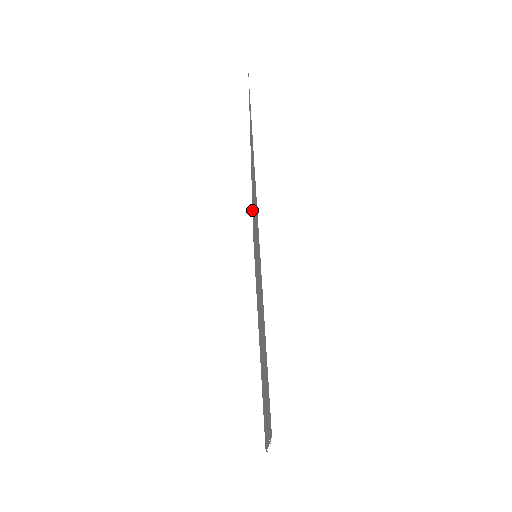
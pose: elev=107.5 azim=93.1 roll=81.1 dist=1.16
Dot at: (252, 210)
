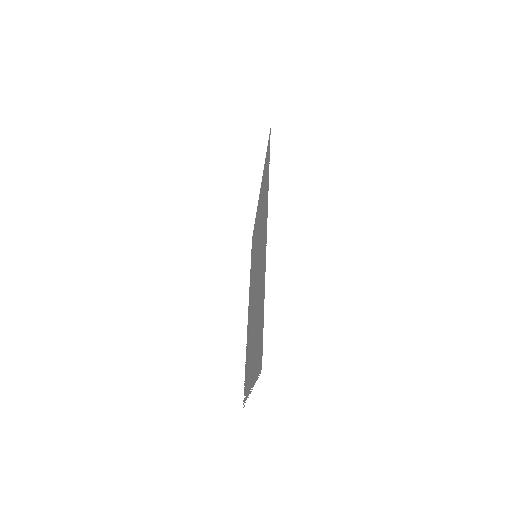
Dot at: (255, 219)
